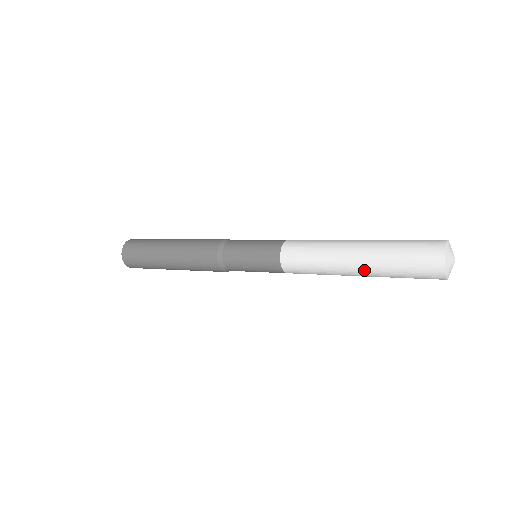
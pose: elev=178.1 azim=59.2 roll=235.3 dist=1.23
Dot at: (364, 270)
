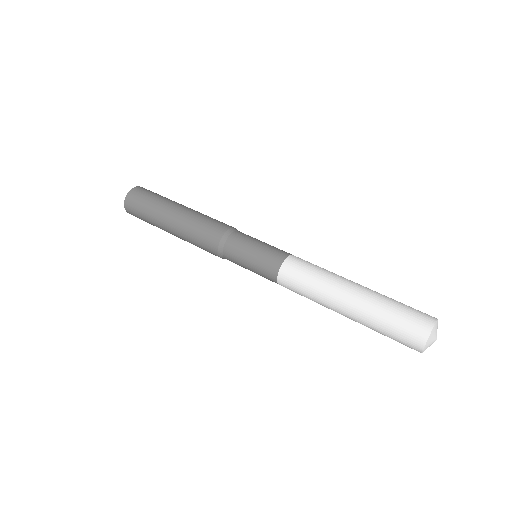
Dot at: occluded
